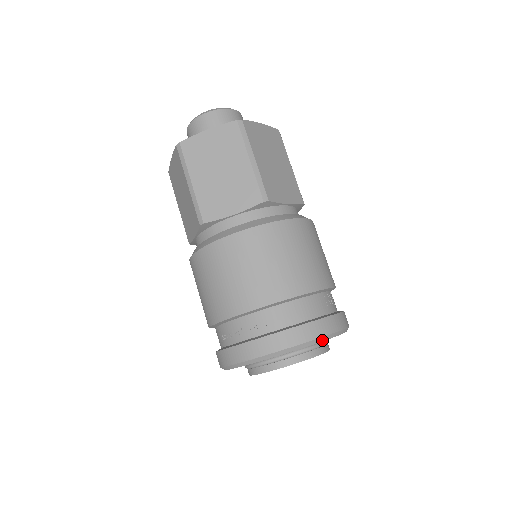
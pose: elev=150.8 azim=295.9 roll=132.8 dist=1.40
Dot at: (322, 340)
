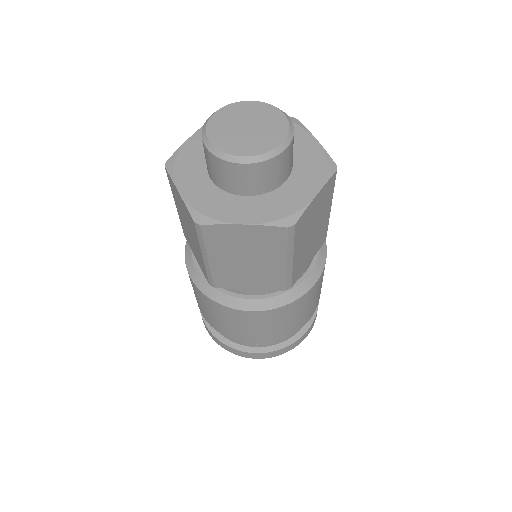
Dot at: occluded
